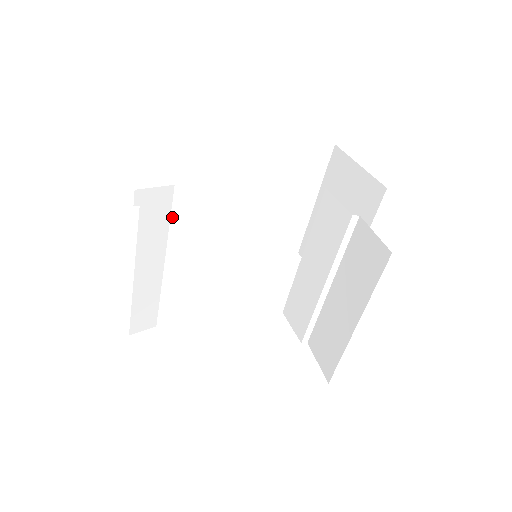
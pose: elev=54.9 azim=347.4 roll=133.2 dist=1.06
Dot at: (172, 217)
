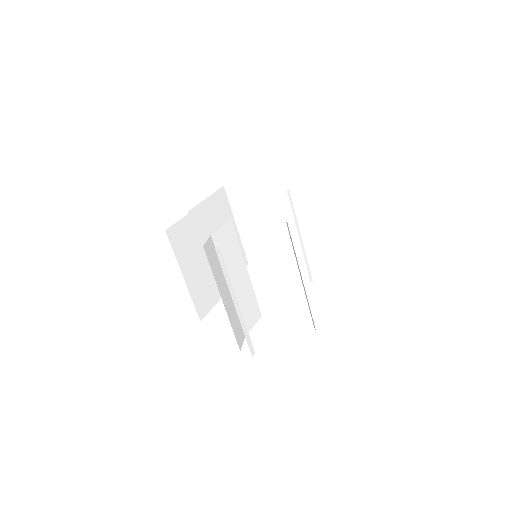
Dot at: occluded
